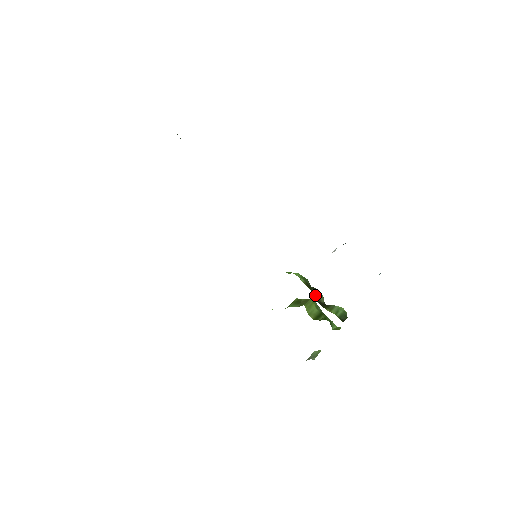
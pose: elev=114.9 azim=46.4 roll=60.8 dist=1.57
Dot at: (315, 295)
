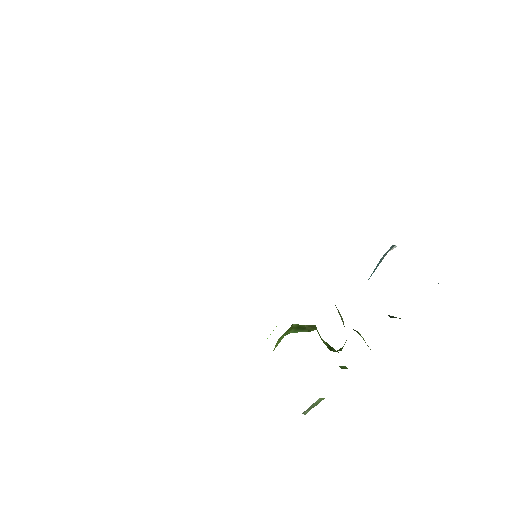
Dot at: occluded
